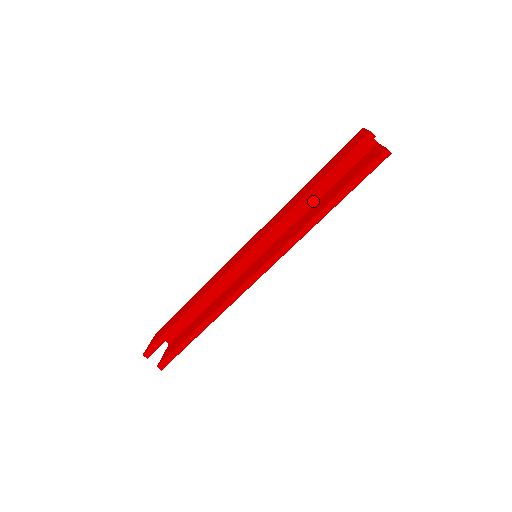
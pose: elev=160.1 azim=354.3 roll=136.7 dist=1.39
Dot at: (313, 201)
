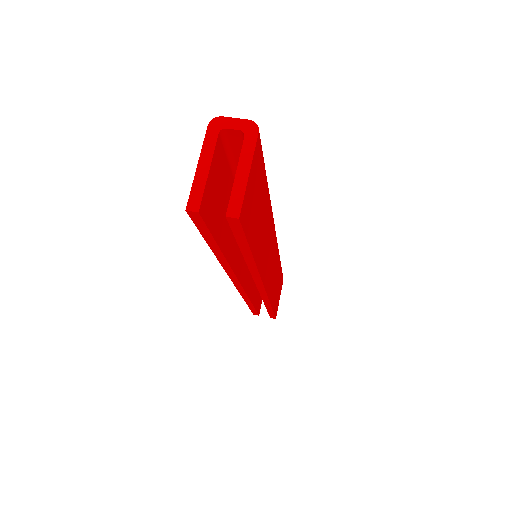
Dot at: occluded
